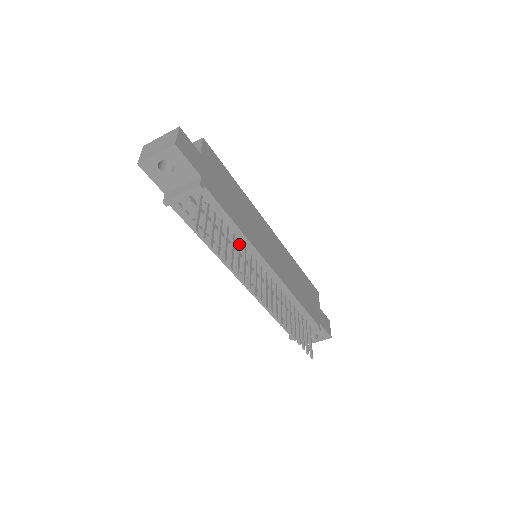
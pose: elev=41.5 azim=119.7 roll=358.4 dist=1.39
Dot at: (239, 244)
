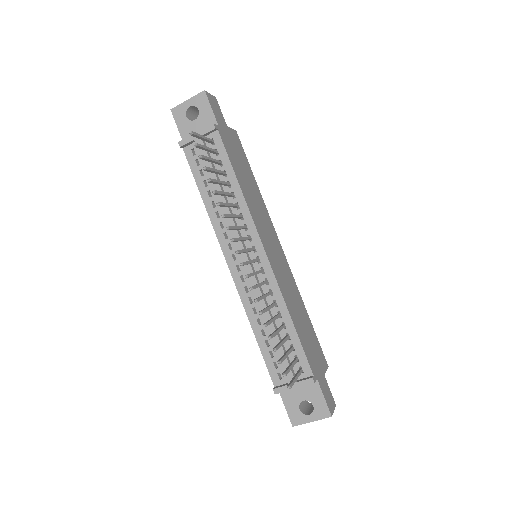
Dot at: (236, 204)
